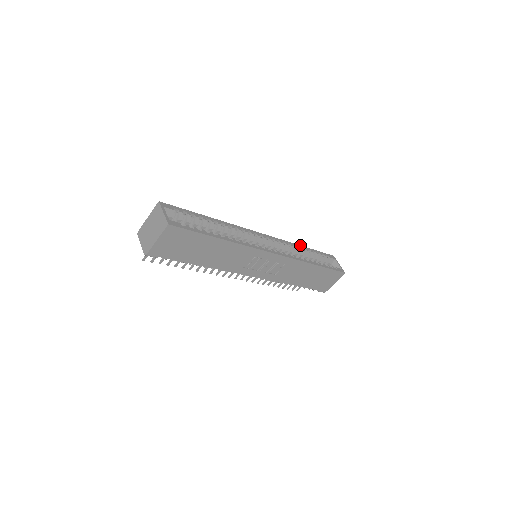
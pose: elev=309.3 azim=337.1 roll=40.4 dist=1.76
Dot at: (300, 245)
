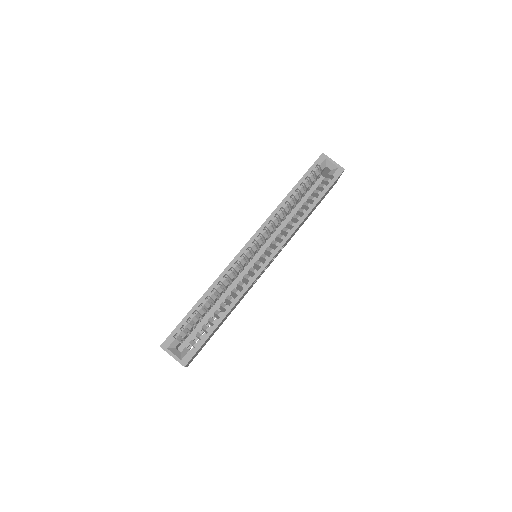
Dot at: (285, 197)
